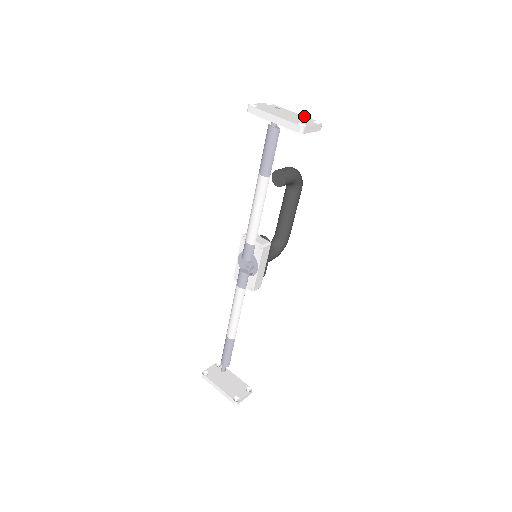
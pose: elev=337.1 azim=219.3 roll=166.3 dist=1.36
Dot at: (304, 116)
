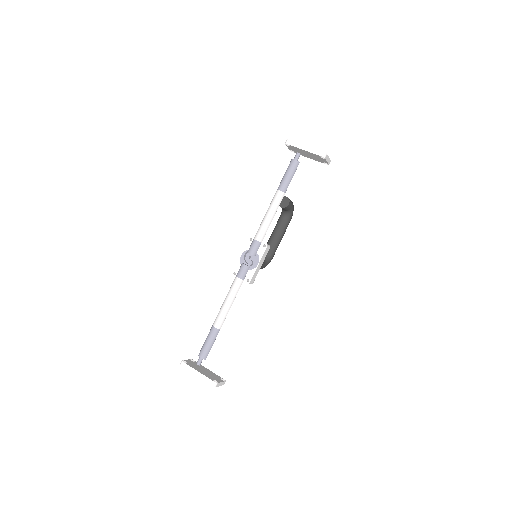
Dot at: occluded
